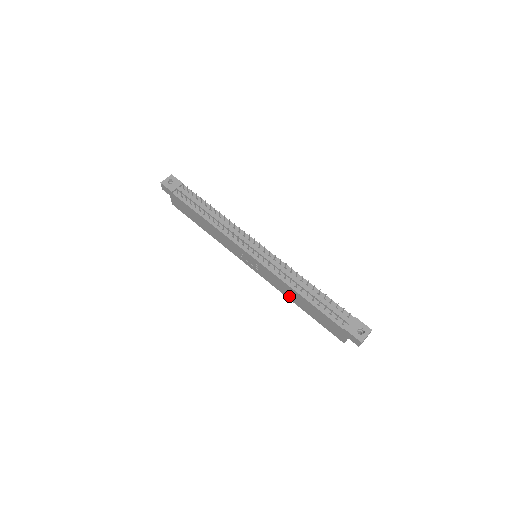
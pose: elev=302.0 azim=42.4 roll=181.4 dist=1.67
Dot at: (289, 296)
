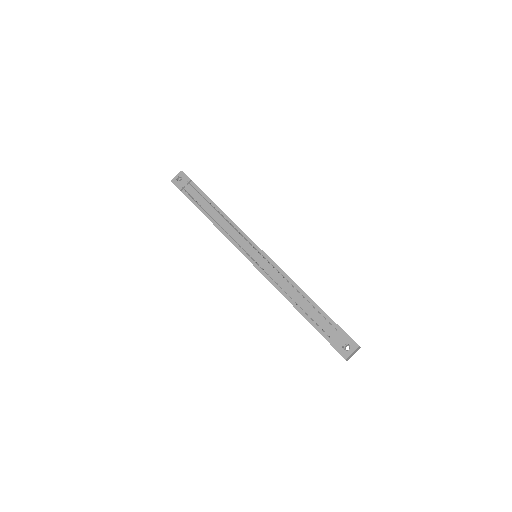
Dot at: occluded
